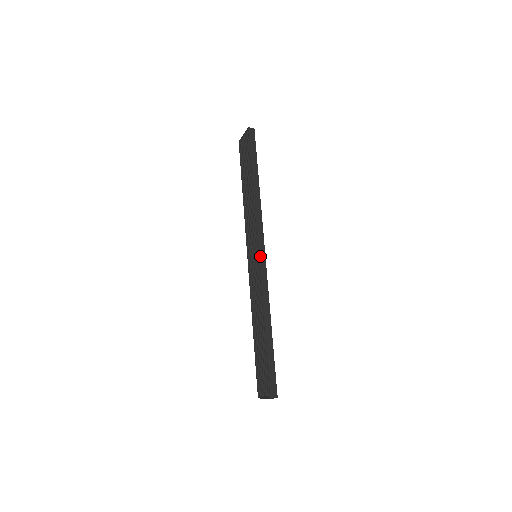
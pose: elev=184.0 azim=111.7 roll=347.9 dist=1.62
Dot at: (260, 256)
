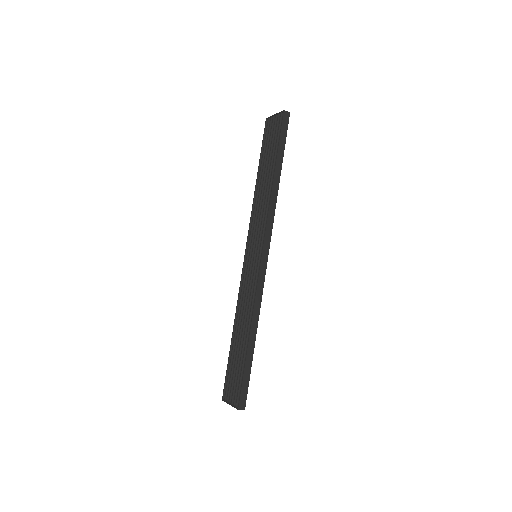
Dot at: (262, 260)
